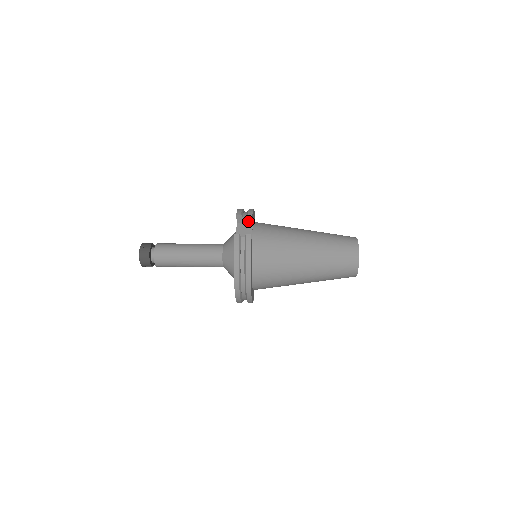
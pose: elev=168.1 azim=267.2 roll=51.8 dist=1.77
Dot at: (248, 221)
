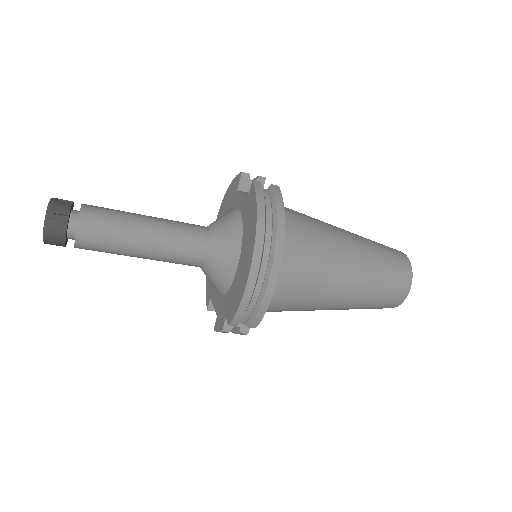
Dot at: occluded
